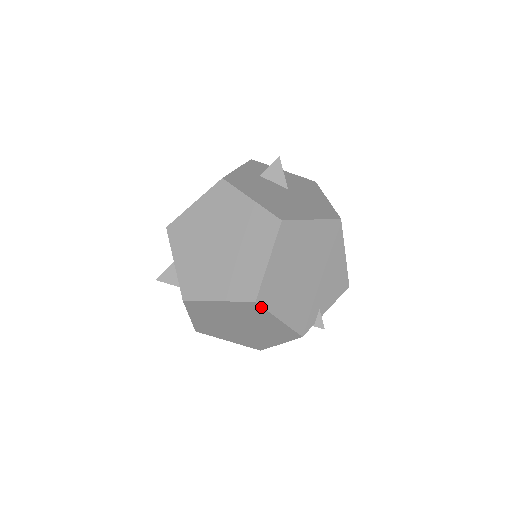
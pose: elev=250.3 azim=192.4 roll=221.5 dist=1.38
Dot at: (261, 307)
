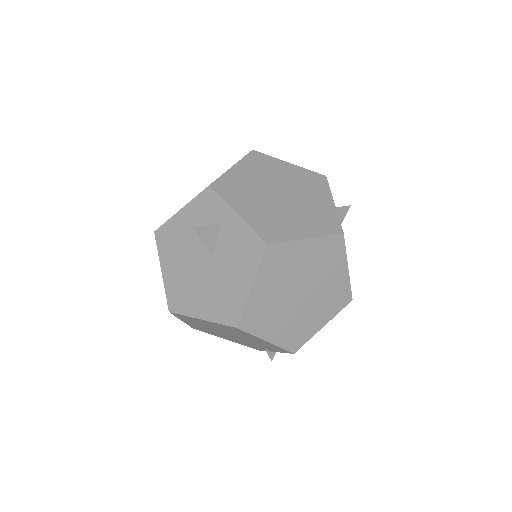
Dot at: occluded
